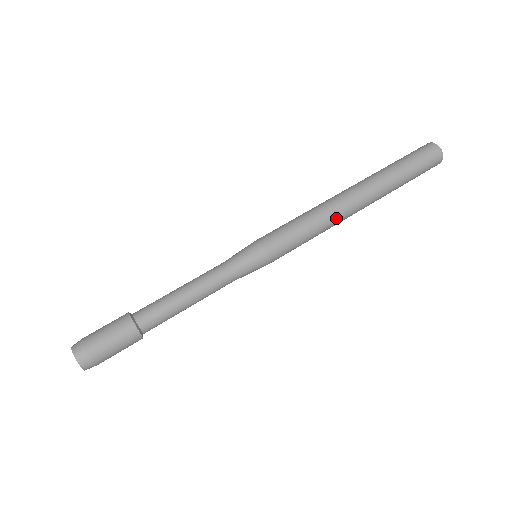
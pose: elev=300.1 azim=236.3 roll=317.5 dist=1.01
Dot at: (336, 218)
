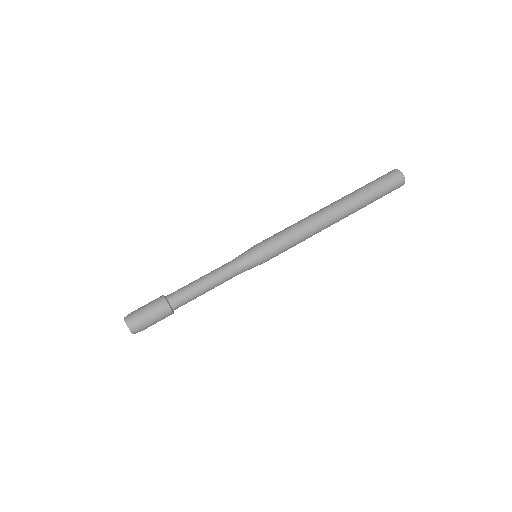
Dot at: occluded
